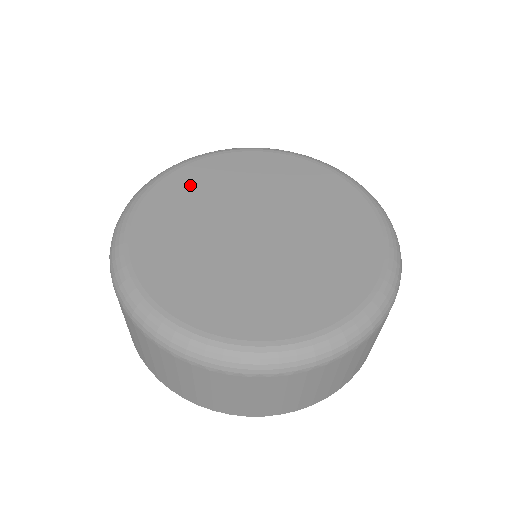
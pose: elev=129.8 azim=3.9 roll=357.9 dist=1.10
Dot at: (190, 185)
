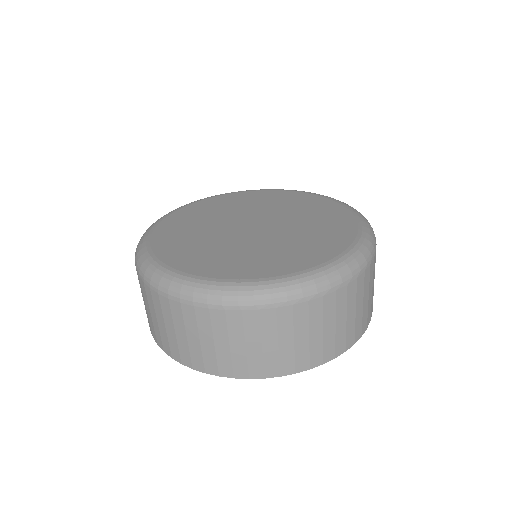
Dot at: (175, 236)
